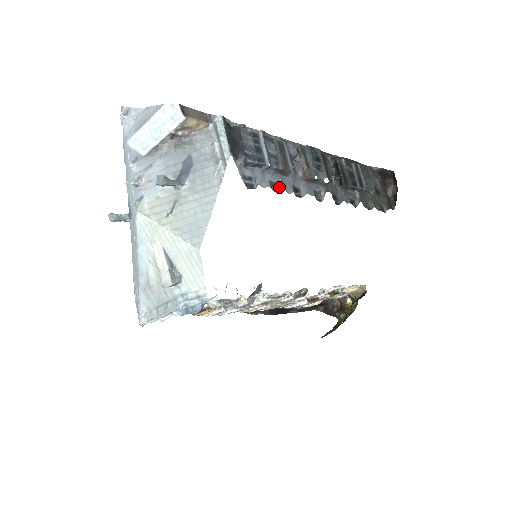
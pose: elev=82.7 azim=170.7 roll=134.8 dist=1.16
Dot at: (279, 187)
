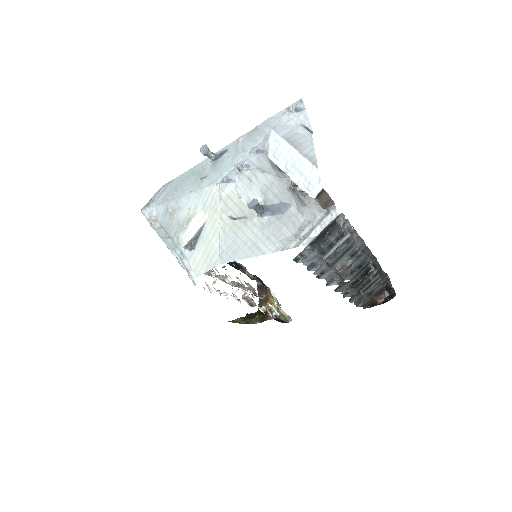
Dot at: (314, 267)
